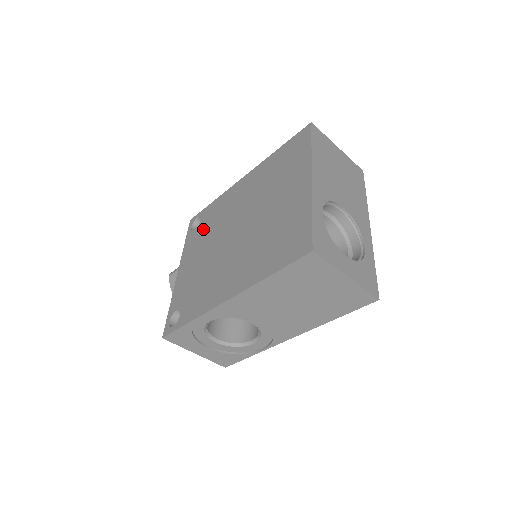
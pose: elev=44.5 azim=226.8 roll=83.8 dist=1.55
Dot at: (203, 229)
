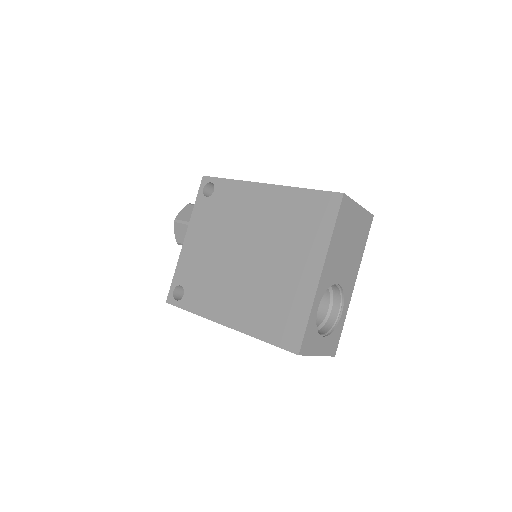
Dot at: (215, 209)
